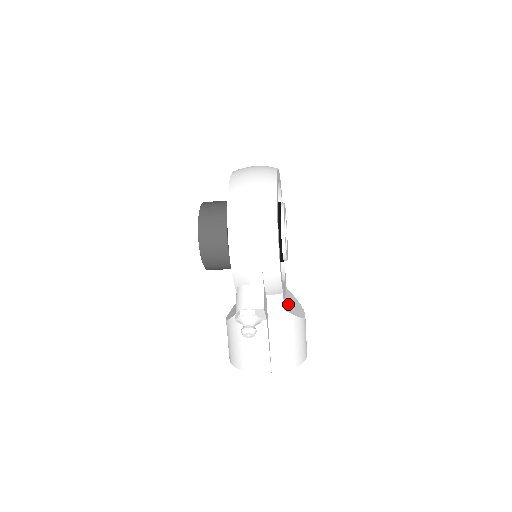
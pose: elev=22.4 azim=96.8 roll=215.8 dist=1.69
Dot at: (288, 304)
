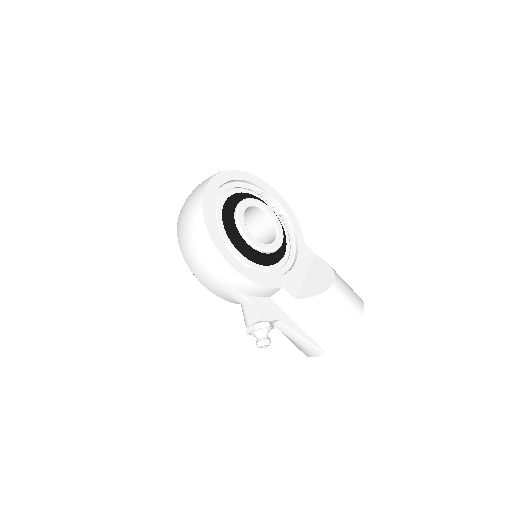
Dot at: (307, 284)
